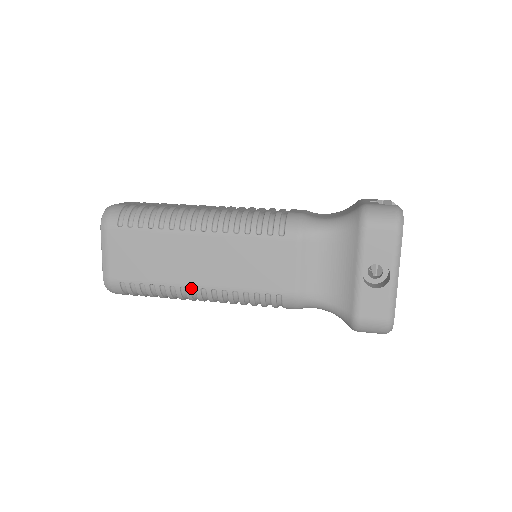
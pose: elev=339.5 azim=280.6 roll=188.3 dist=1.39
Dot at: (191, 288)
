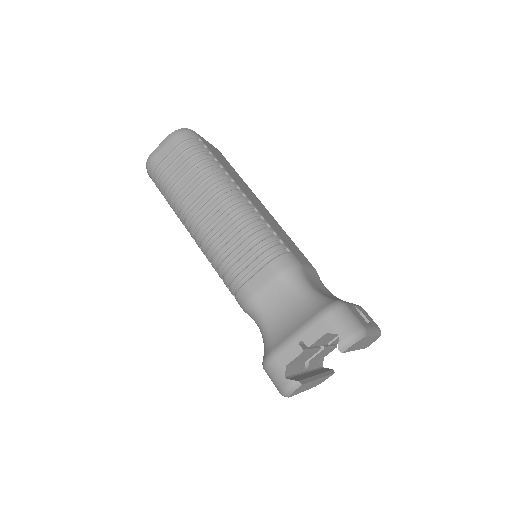
Dot at: occluded
